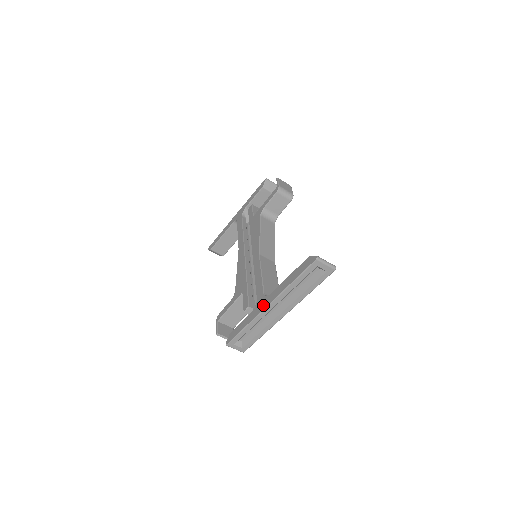
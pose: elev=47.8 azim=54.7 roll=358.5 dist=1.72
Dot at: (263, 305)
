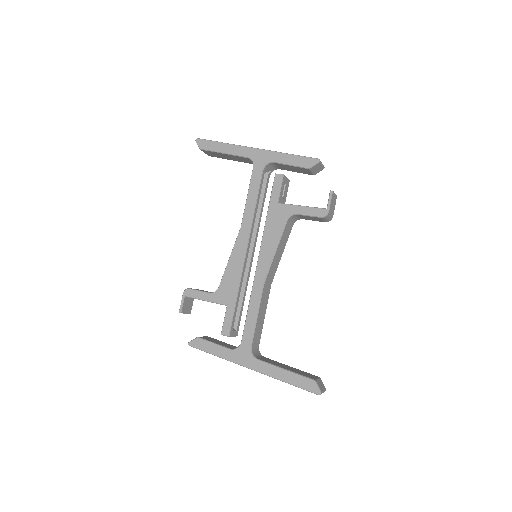
Dot at: (246, 362)
